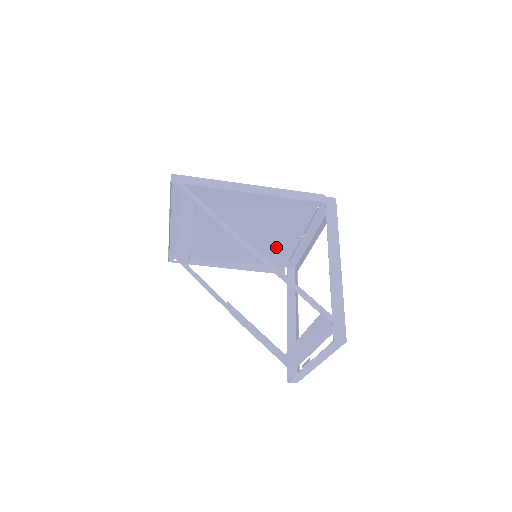
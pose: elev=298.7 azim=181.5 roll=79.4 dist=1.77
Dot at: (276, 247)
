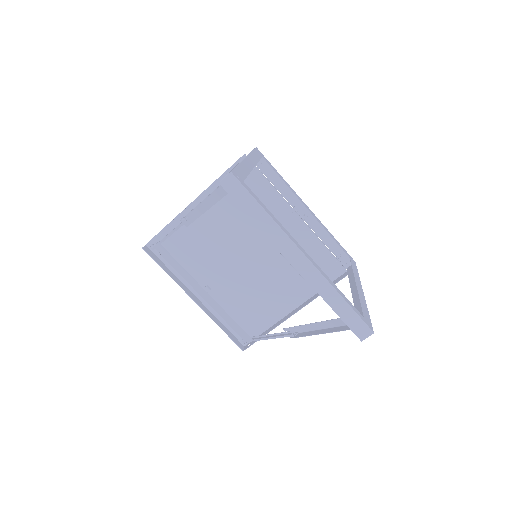
Dot at: occluded
